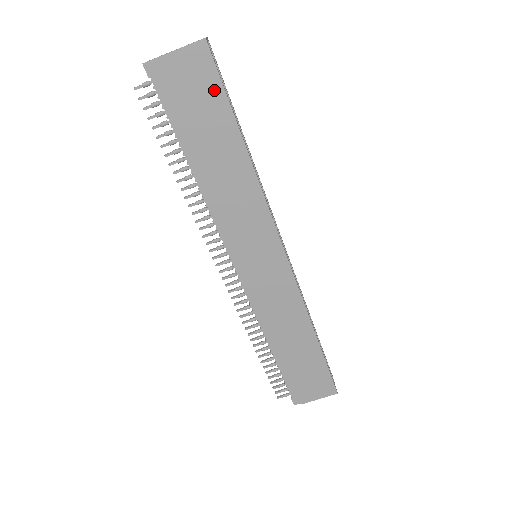
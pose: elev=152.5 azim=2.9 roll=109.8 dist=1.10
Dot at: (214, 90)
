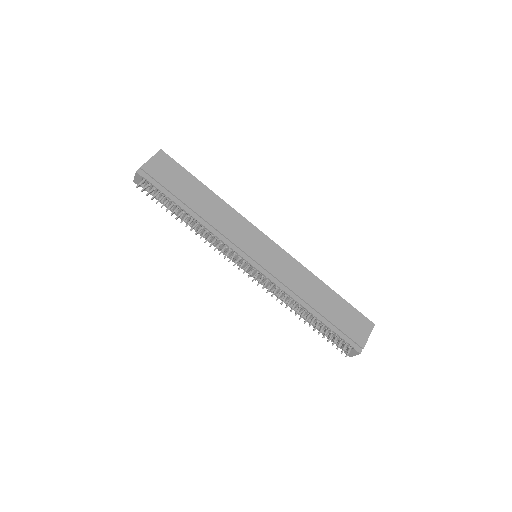
Dot at: (178, 170)
